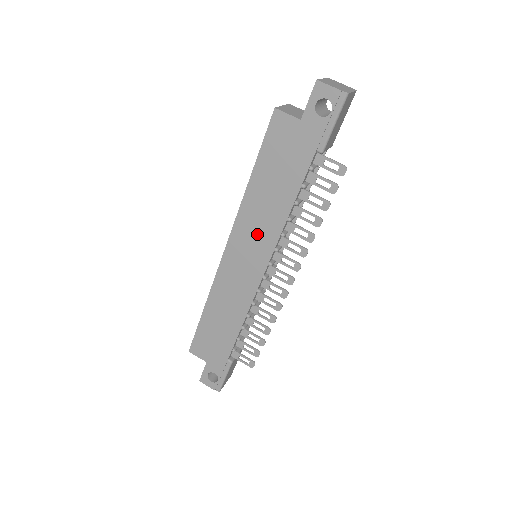
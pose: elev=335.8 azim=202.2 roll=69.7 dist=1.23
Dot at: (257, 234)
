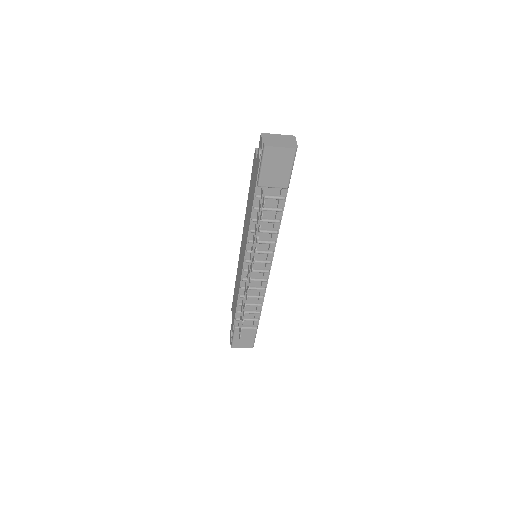
Dot at: (245, 235)
